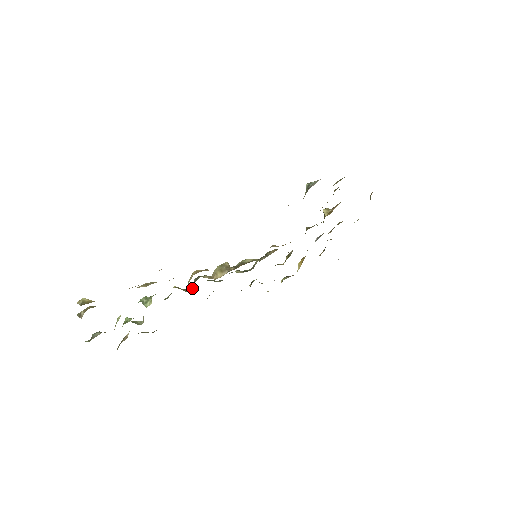
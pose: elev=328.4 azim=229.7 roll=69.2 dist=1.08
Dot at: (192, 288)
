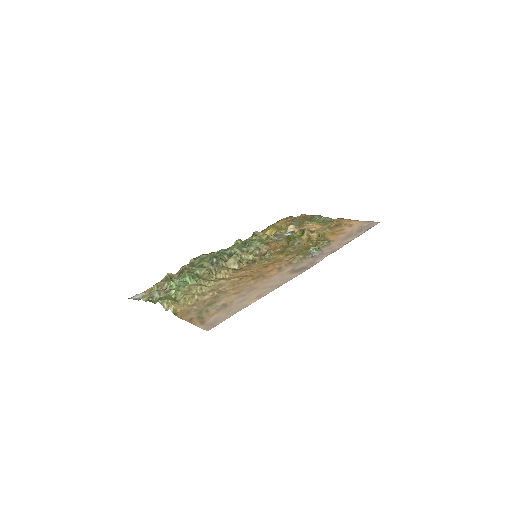
Dot at: (215, 272)
